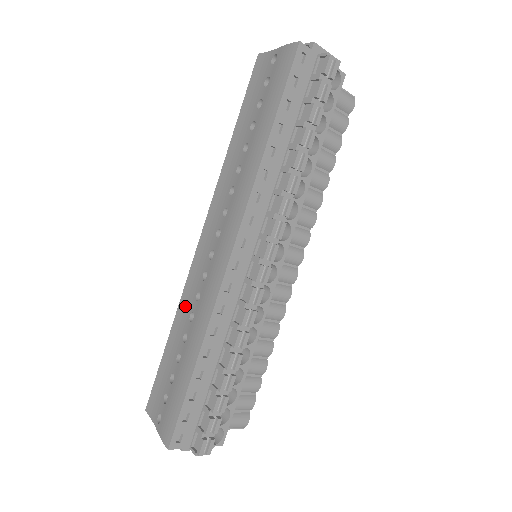
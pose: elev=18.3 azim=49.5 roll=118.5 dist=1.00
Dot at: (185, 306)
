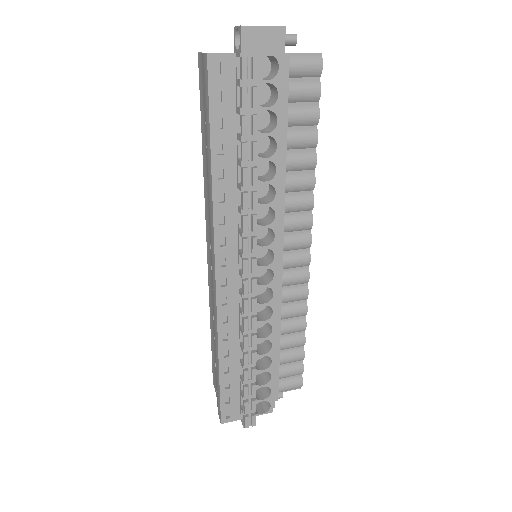
Dot at: (211, 307)
